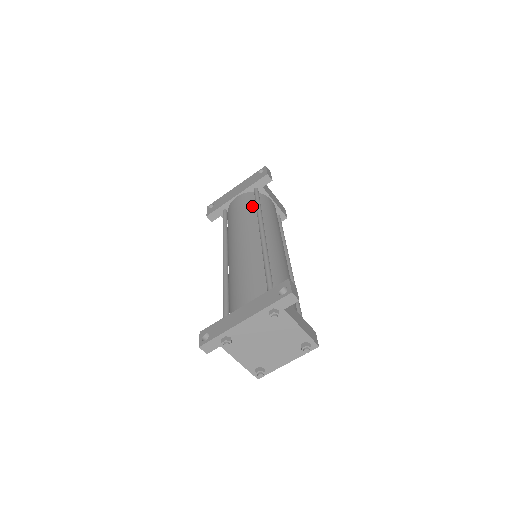
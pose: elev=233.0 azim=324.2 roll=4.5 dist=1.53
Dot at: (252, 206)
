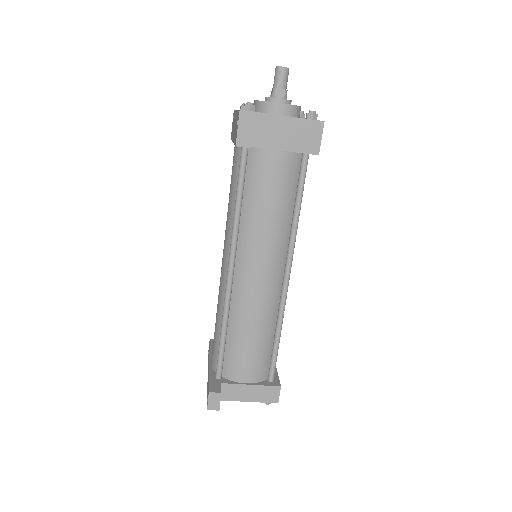
Dot at: occluded
